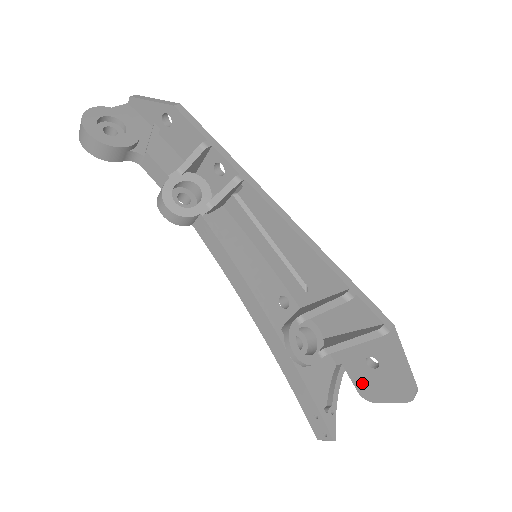
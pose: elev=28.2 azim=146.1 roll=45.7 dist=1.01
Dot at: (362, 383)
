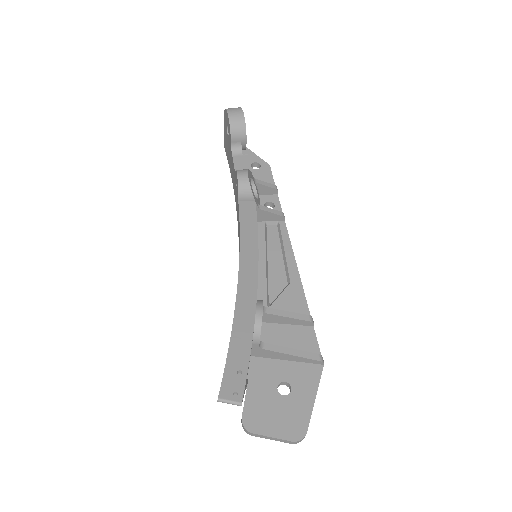
Dot at: (256, 407)
